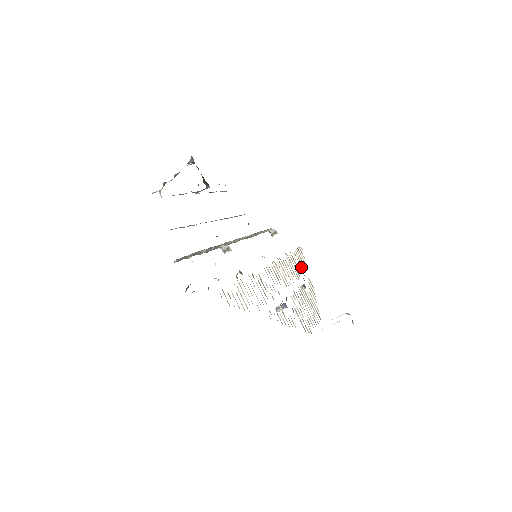
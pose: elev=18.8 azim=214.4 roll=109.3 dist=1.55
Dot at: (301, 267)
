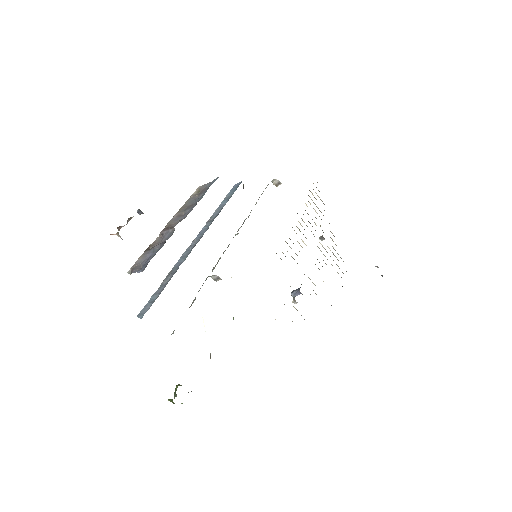
Dot at: (317, 213)
